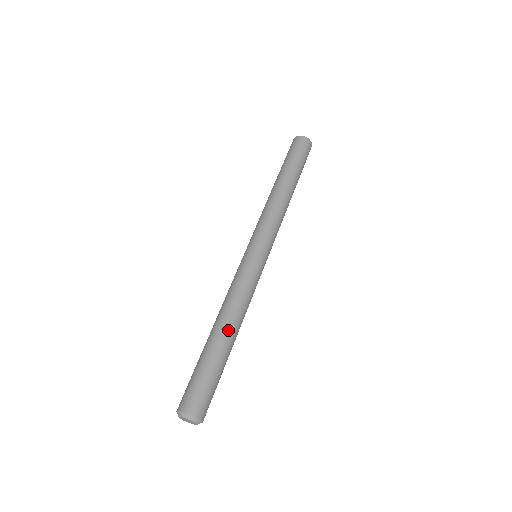
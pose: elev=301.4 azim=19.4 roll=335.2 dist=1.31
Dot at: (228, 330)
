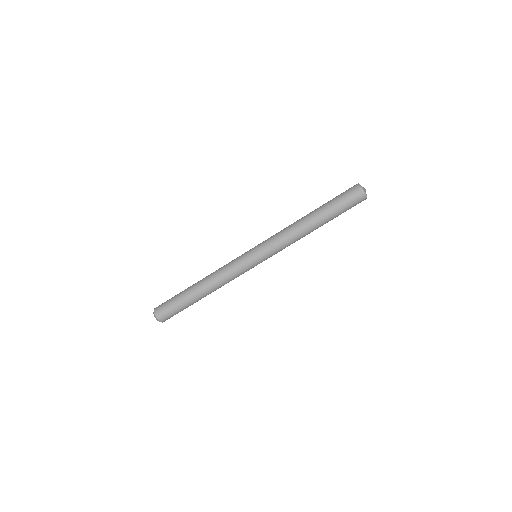
Dot at: (203, 291)
